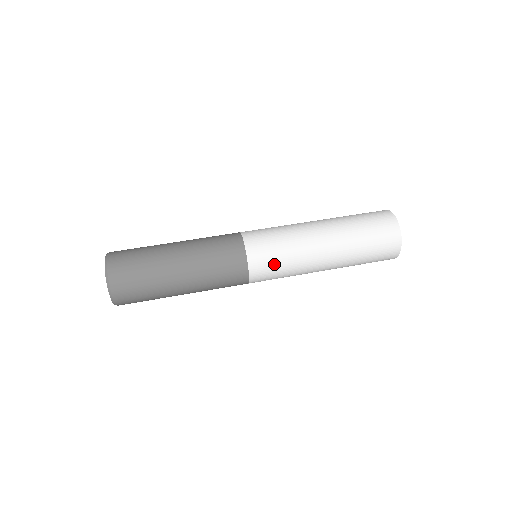
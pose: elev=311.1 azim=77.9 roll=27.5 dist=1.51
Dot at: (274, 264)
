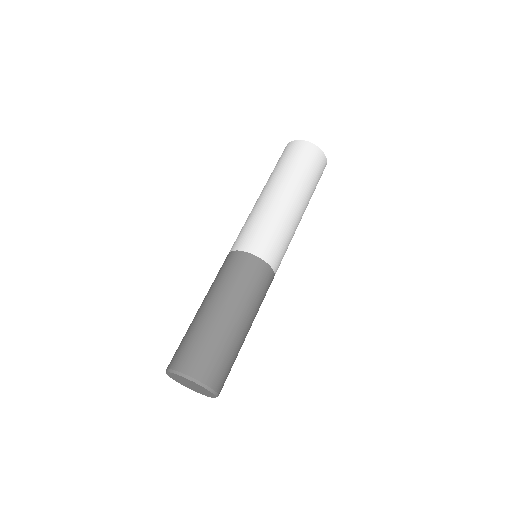
Dot at: occluded
